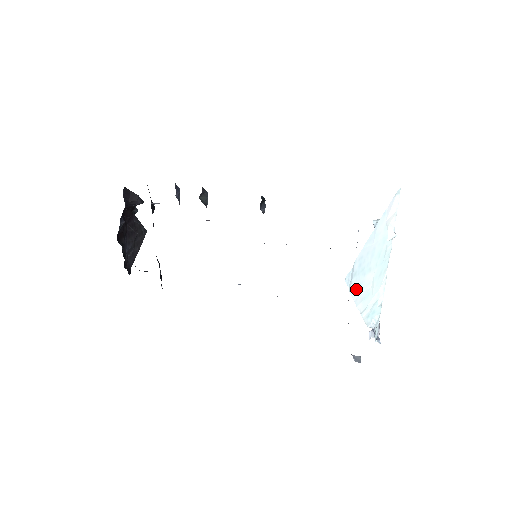
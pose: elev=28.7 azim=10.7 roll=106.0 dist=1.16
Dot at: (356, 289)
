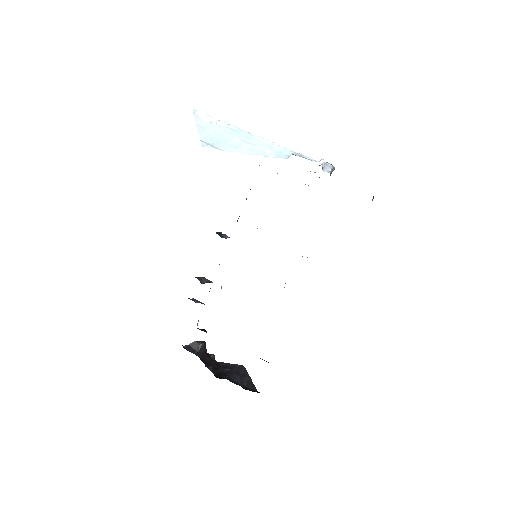
Dot at: (229, 148)
